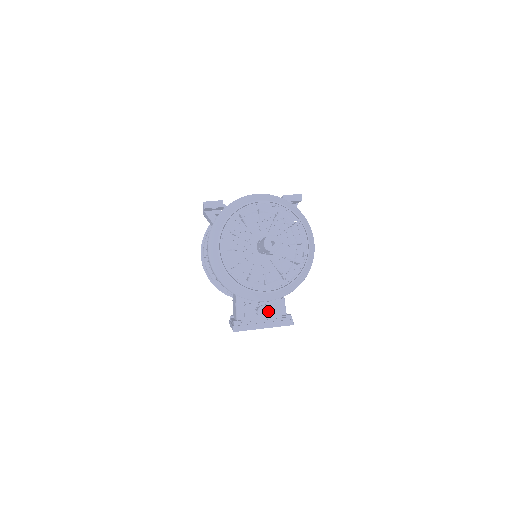
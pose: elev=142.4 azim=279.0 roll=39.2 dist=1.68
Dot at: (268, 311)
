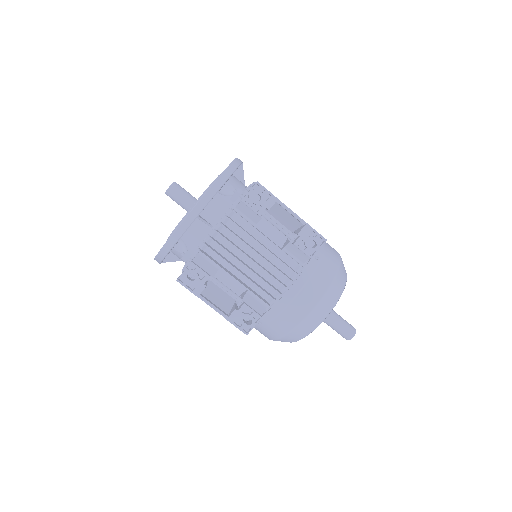
Dot at: occluded
